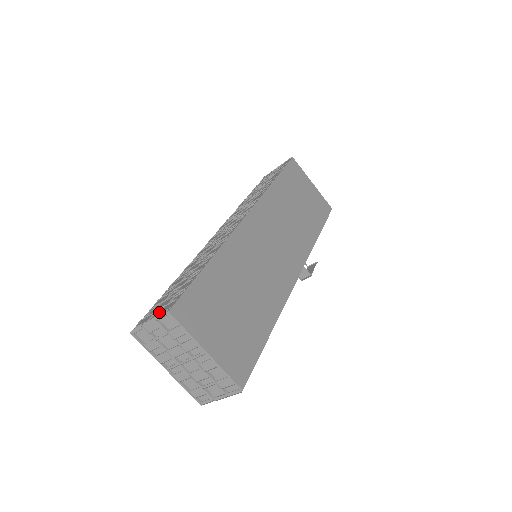
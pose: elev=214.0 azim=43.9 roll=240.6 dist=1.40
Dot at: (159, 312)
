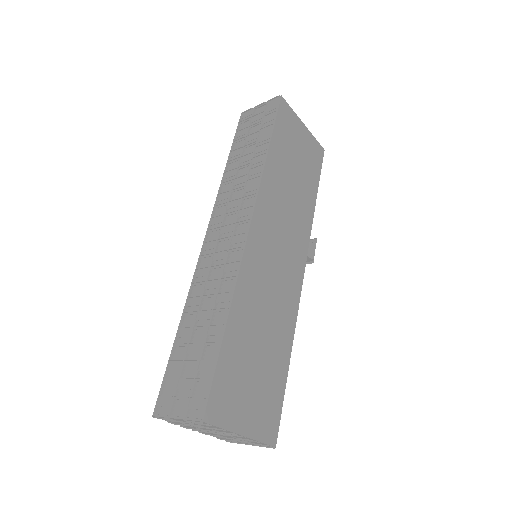
Dot at: (184, 402)
